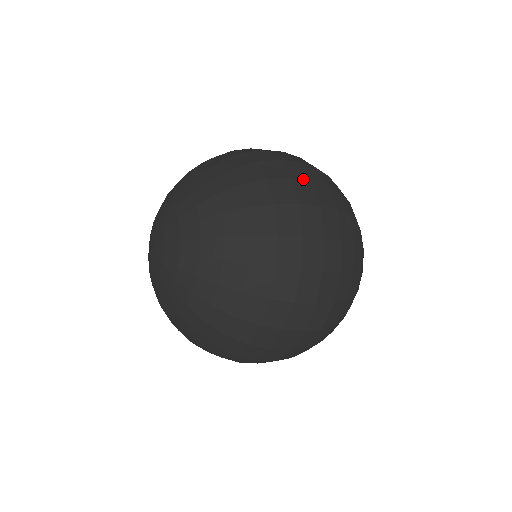
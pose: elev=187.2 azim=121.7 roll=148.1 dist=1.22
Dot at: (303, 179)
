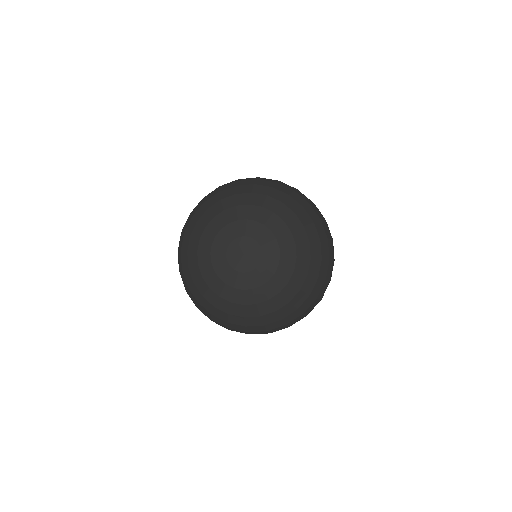
Dot at: occluded
